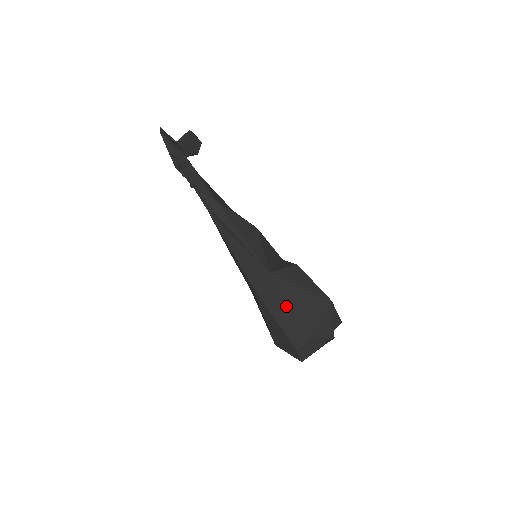
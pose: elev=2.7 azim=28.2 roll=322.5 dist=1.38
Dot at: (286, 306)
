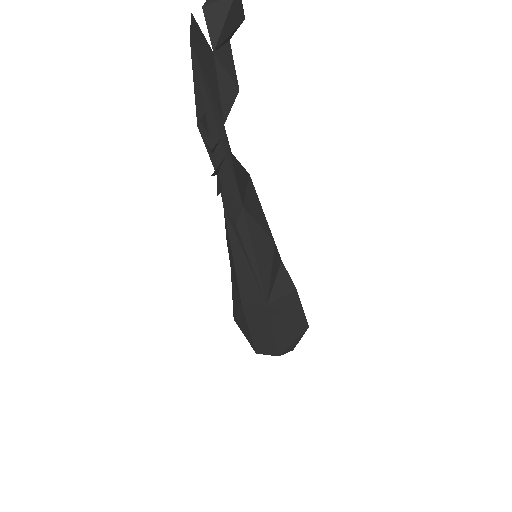
Dot at: (267, 331)
